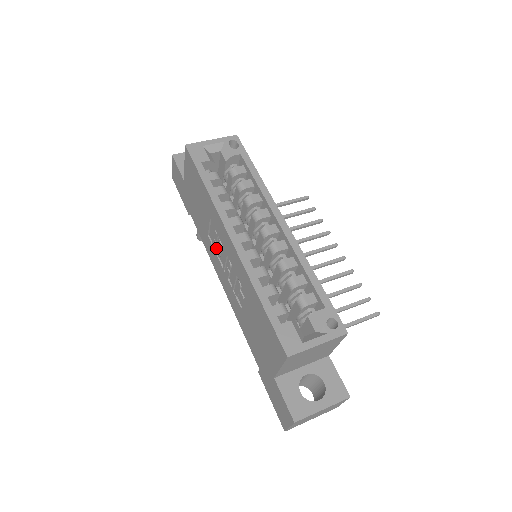
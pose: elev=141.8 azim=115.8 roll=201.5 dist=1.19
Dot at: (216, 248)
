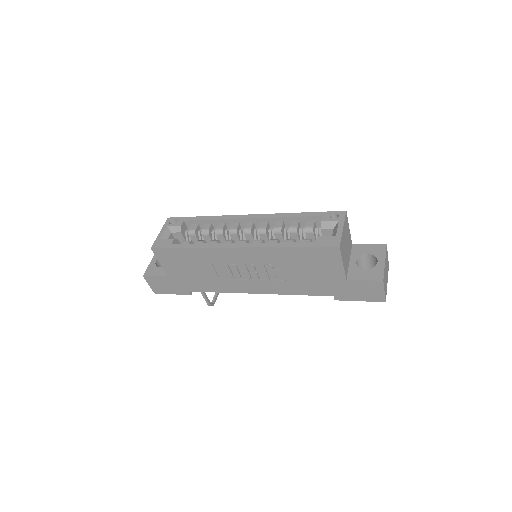
Dot at: (233, 276)
